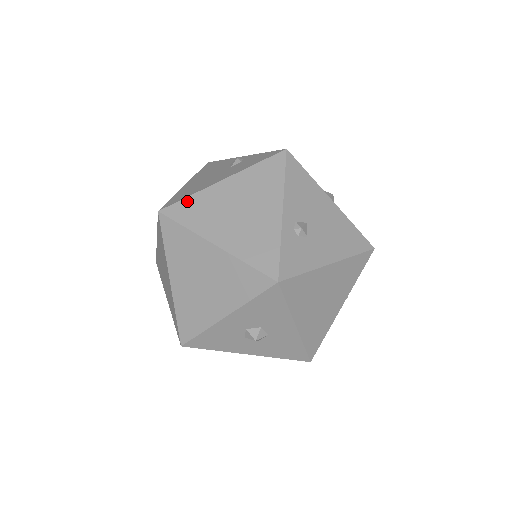
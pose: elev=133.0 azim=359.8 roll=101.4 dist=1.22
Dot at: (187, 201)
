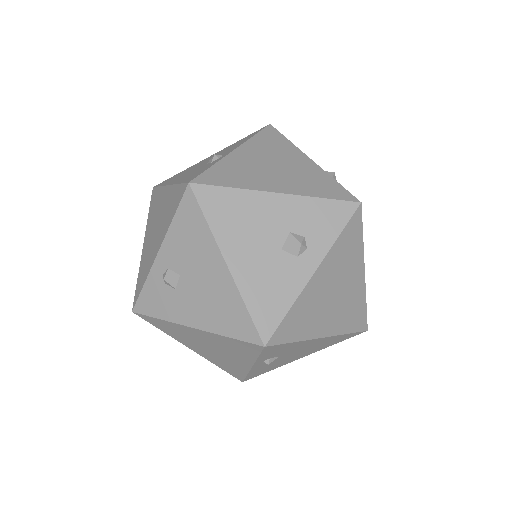
Dot at: (157, 190)
